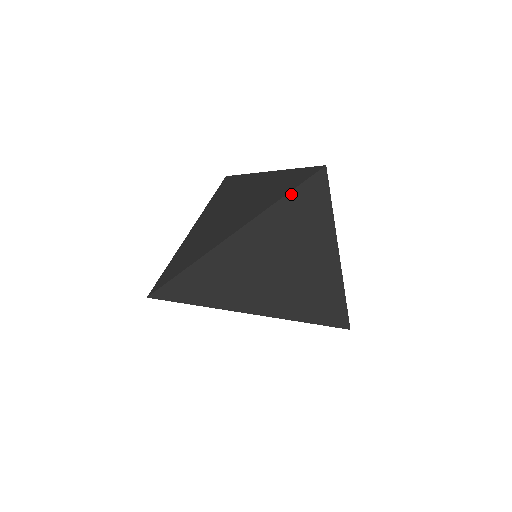
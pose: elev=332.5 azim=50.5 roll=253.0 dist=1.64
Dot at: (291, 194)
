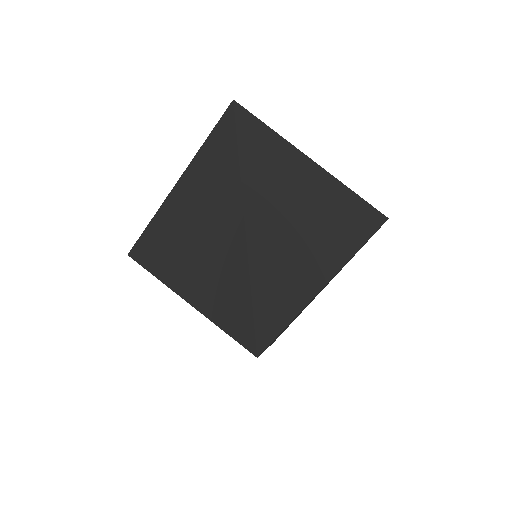
Dot at: (240, 141)
